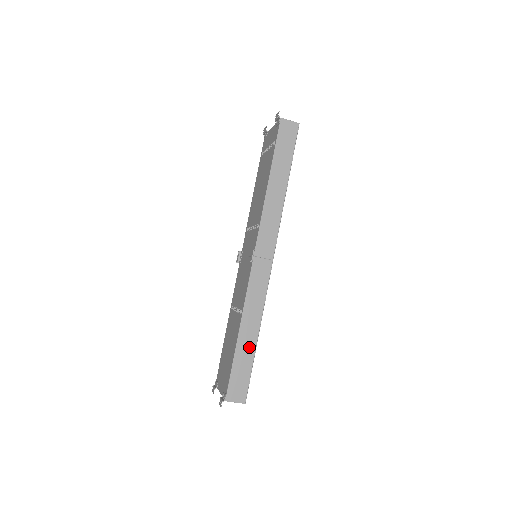
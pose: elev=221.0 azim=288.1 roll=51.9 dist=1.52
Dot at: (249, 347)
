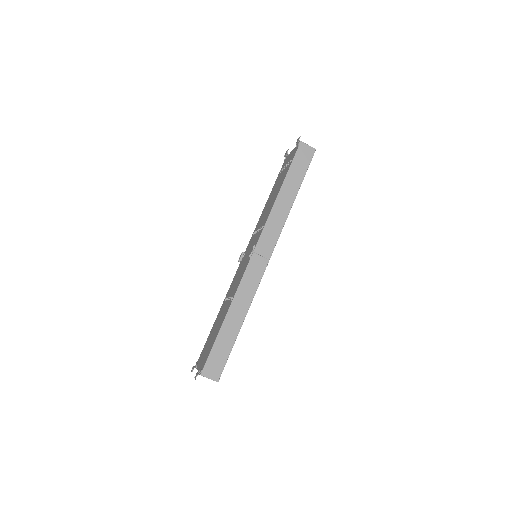
Dot at: (232, 331)
